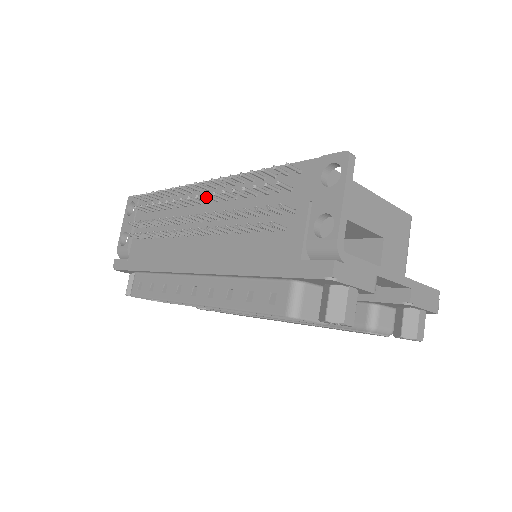
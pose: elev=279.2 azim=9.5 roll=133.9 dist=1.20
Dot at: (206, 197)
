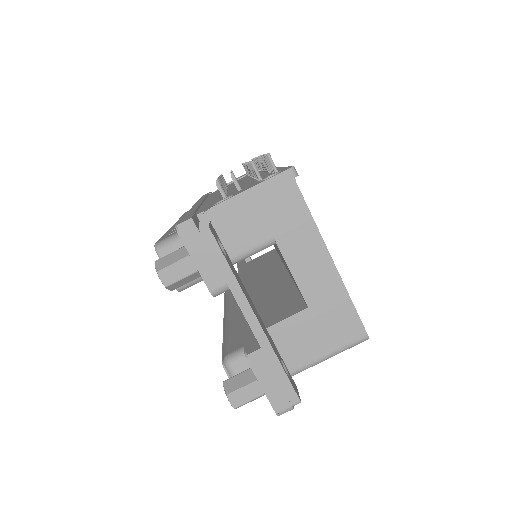
Dot at: (247, 166)
